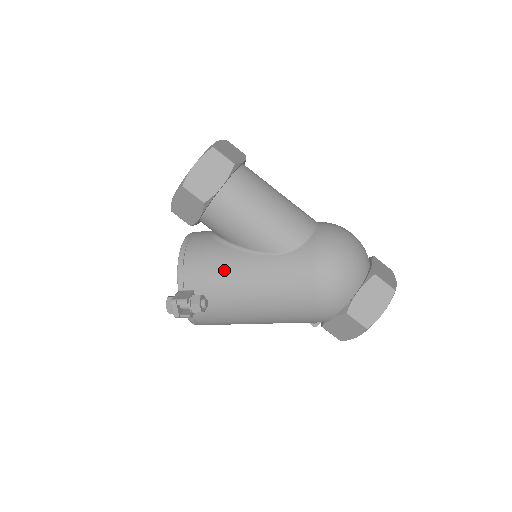
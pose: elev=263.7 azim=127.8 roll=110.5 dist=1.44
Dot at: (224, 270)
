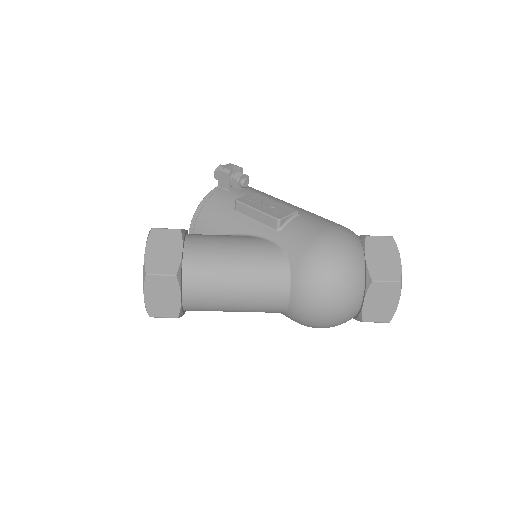
Dot at: occluded
